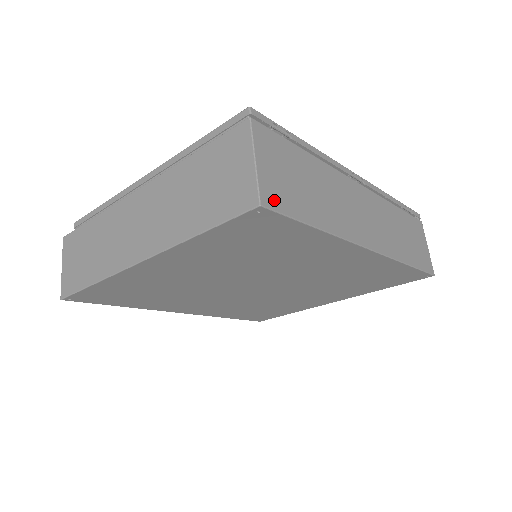
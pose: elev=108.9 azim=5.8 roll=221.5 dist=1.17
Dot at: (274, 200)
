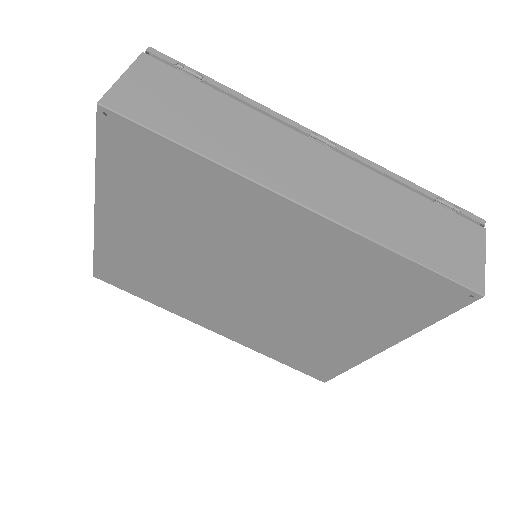
Dot at: (124, 106)
